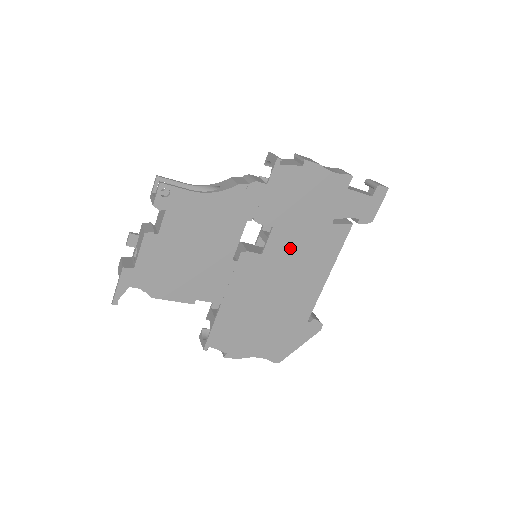
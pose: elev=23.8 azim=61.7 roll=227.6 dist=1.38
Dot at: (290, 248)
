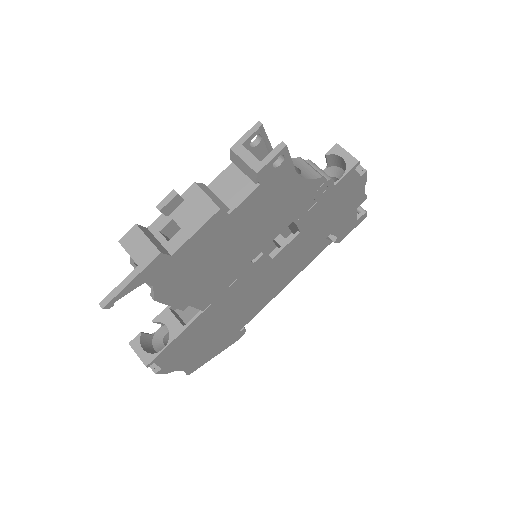
Dot at: (290, 256)
